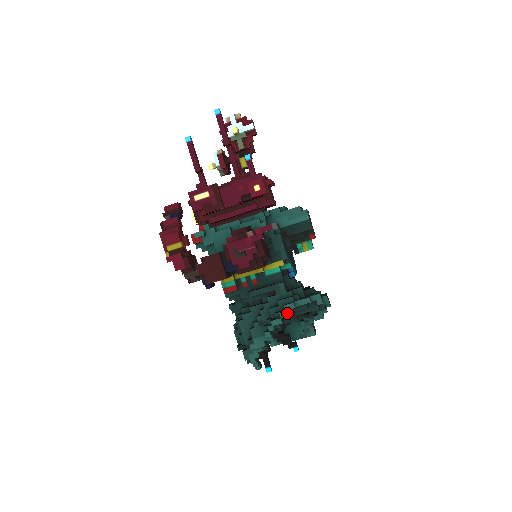
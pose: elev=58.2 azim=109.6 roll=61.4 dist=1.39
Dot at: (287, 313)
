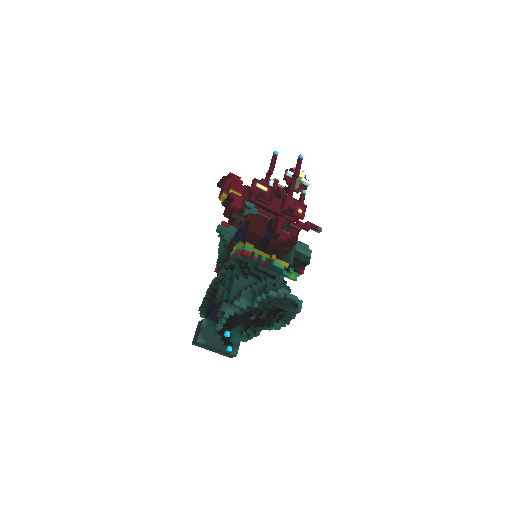
Dot at: (281, 294)
